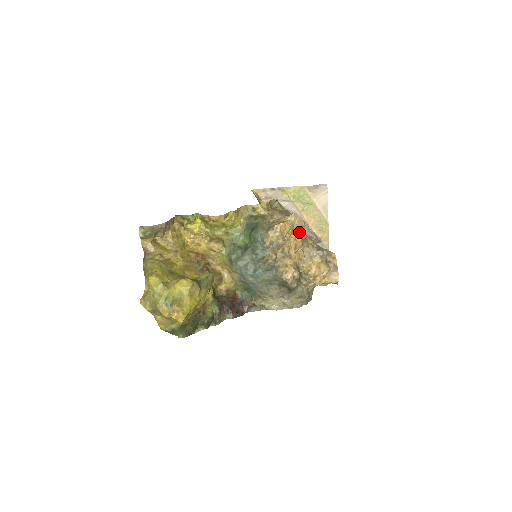
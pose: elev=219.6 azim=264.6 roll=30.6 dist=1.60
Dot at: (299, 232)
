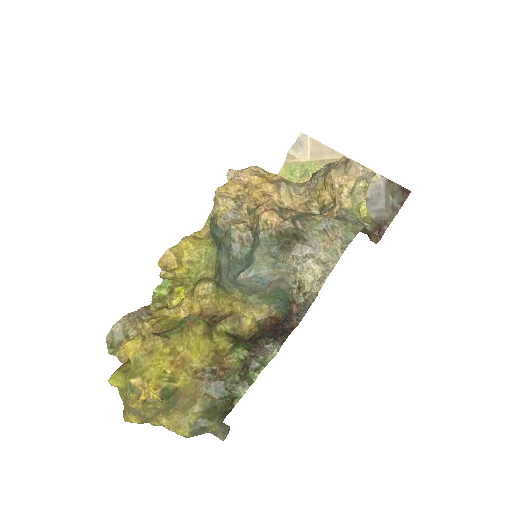
Dot at: (255, 179)
